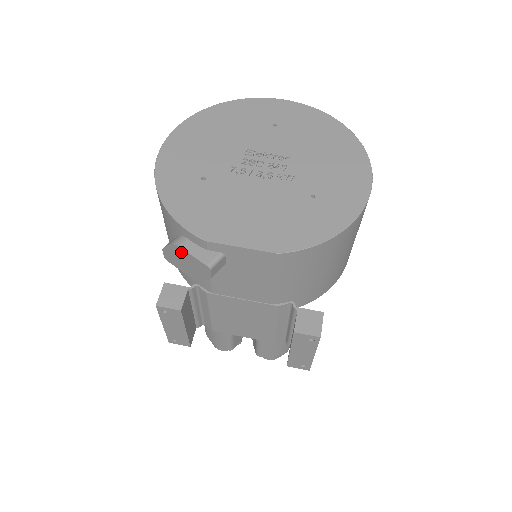
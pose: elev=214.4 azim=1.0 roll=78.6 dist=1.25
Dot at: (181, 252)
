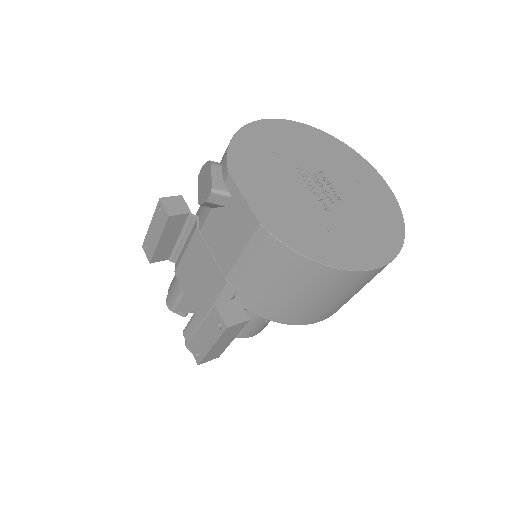
Dot at: (209, 170)
